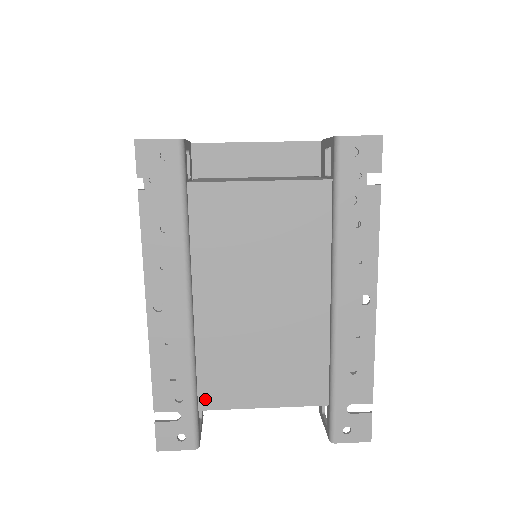
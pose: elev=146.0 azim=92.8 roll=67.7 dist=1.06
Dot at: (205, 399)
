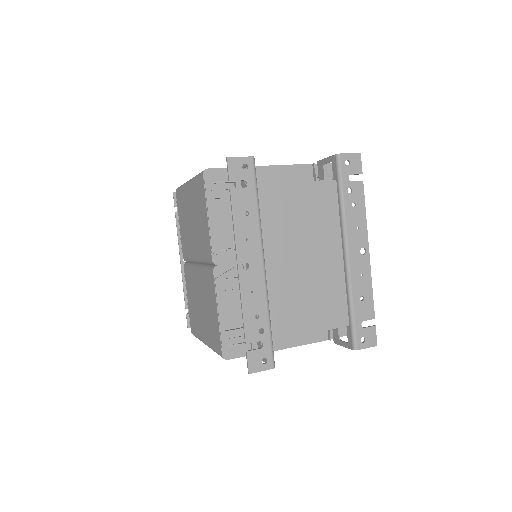
Dot at: (275, 332)
